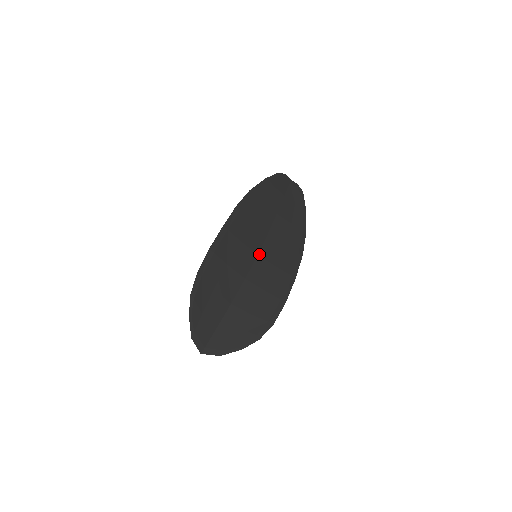
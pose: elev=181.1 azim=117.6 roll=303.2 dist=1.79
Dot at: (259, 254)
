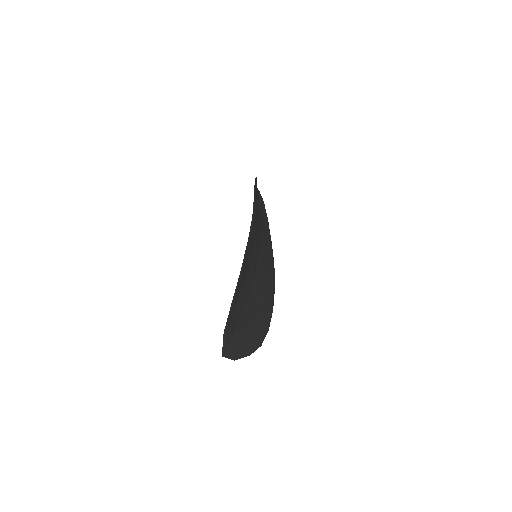
Dot at: (260, 255)
